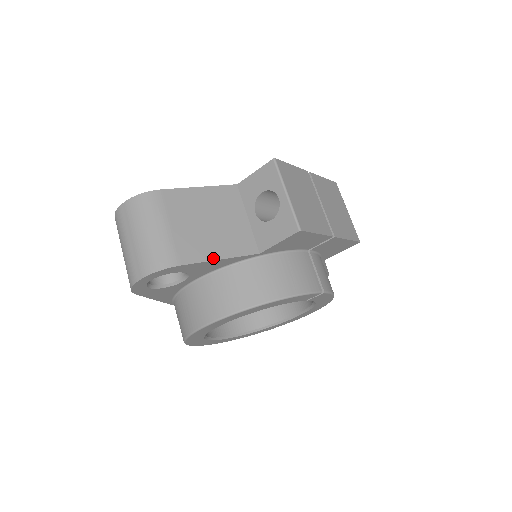
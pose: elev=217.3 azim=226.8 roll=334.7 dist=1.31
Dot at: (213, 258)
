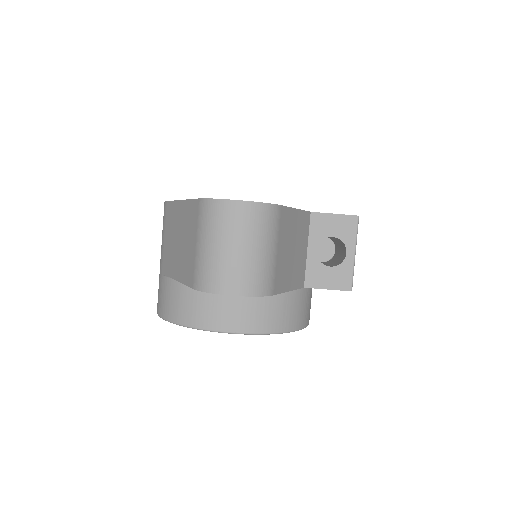
Dot at: (287, 289)
